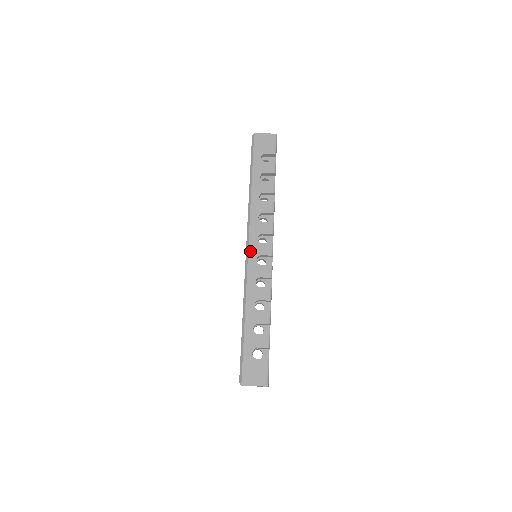
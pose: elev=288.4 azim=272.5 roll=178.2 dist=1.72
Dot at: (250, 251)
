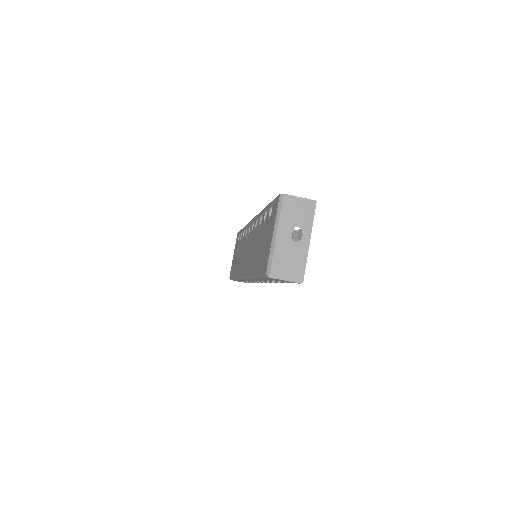
Dot at: occluded
